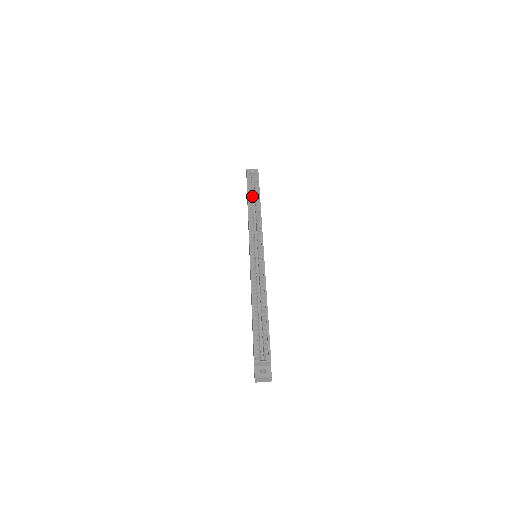
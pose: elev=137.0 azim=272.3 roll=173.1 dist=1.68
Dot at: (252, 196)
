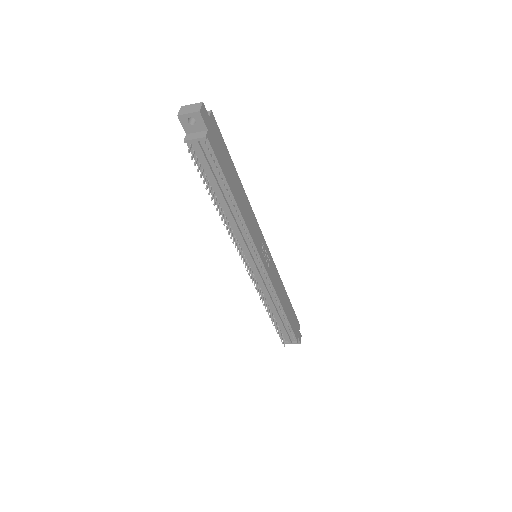
Dot at: occluded
